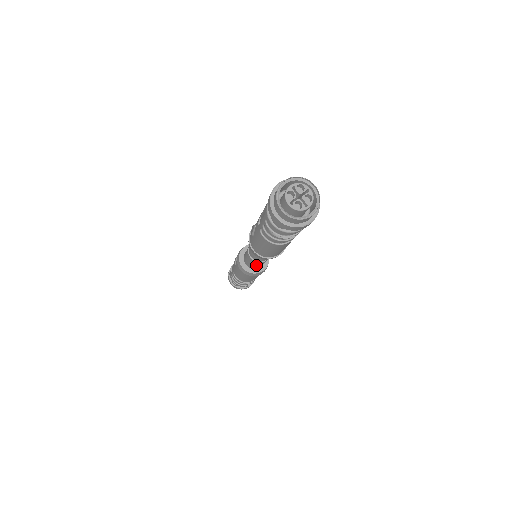
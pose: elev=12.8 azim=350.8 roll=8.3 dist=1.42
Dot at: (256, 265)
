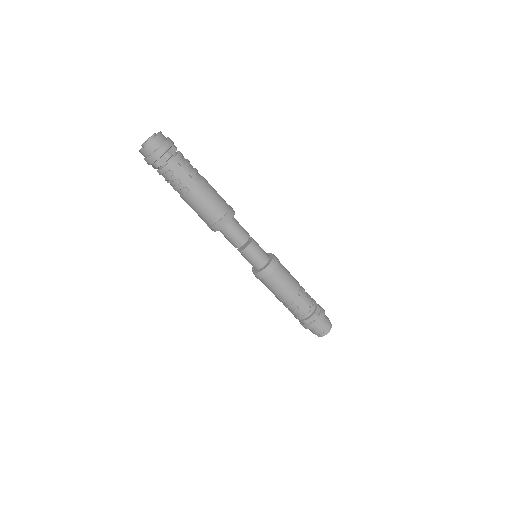
Dot at: (247, 259)
